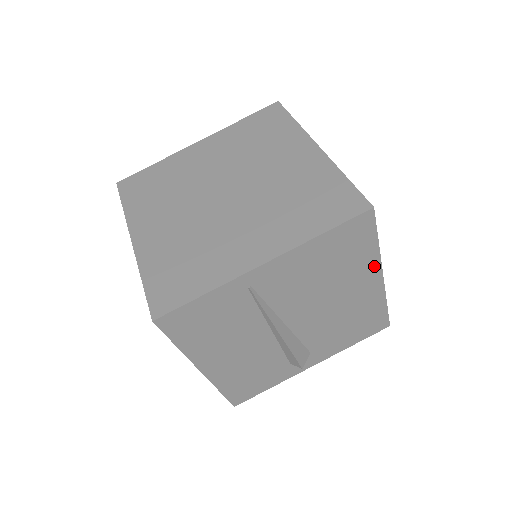
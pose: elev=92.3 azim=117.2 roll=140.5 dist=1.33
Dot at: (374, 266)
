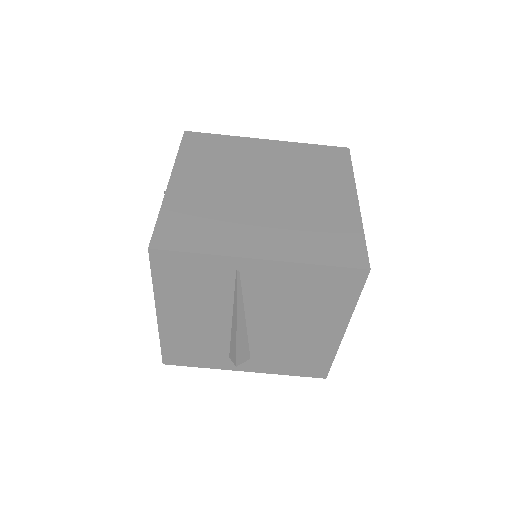
Dot at: (343, 318)
